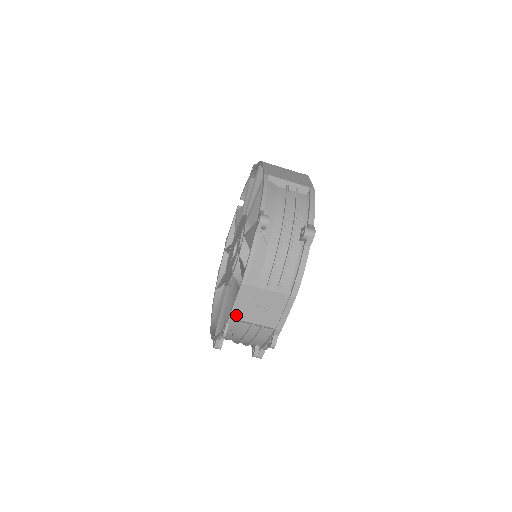
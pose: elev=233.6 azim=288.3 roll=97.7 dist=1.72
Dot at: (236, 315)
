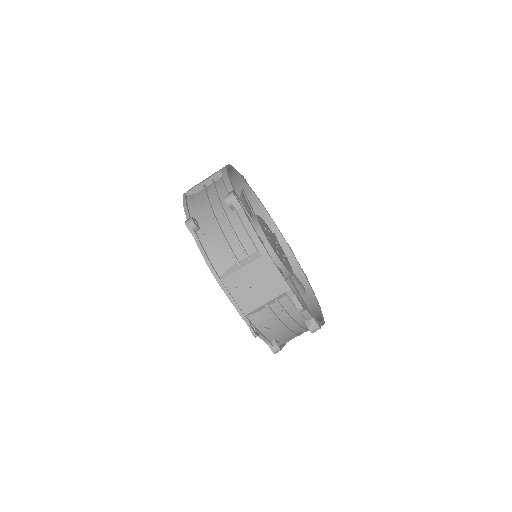
Dot at: (244, 310)
